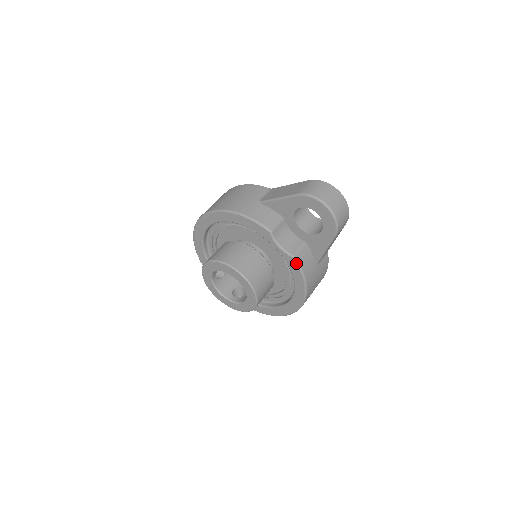
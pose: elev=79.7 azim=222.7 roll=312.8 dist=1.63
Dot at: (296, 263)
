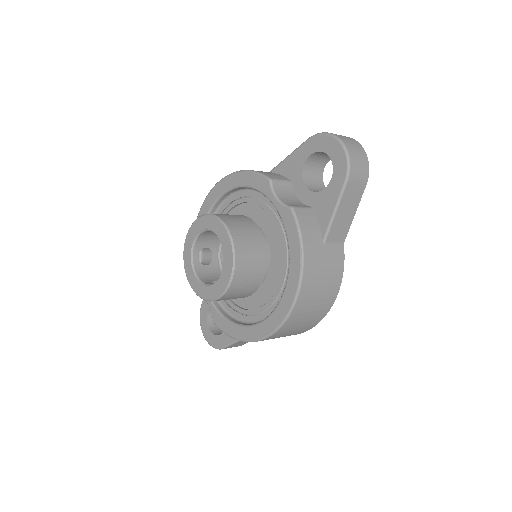
Dot at: (293, 216)
